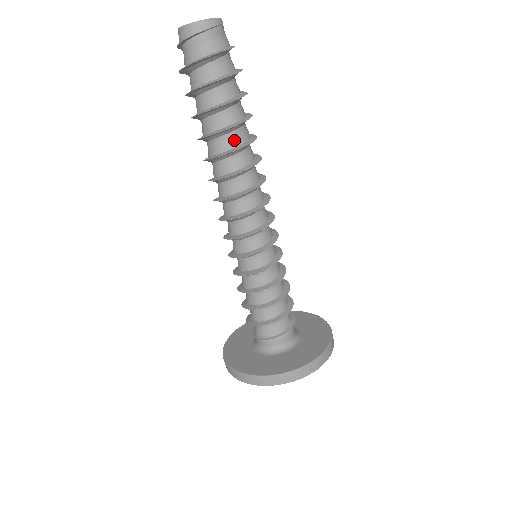
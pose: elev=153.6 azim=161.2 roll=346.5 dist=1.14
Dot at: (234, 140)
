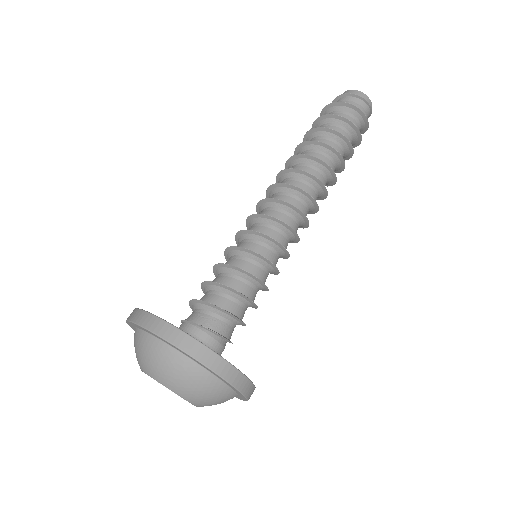
Dot at: (330, 164)
